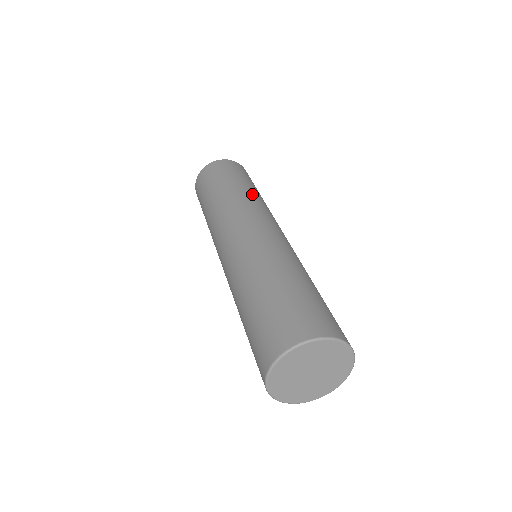
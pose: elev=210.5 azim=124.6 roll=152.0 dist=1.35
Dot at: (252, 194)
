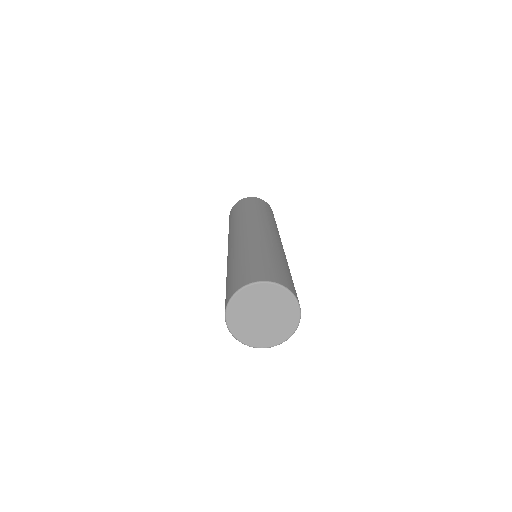
Dot at: (252, 213)
